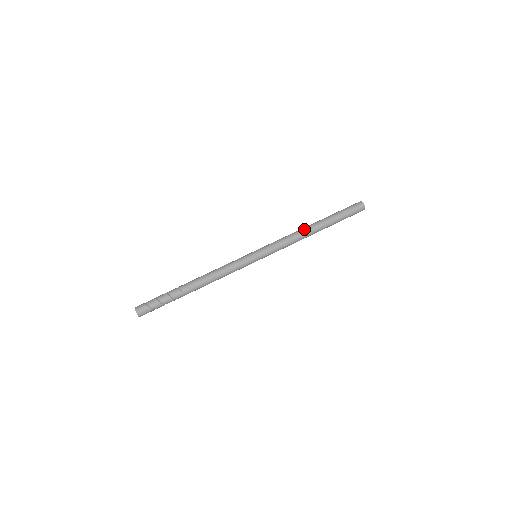
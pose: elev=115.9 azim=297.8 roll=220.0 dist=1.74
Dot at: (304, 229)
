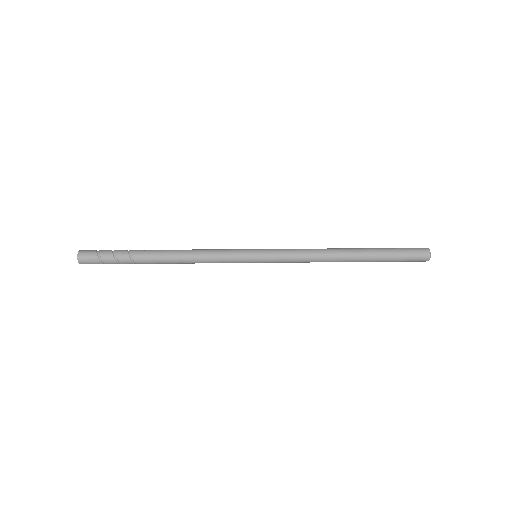
Dot at: occluded
